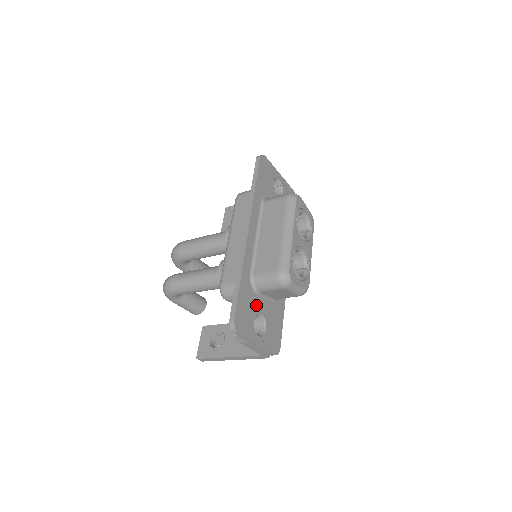
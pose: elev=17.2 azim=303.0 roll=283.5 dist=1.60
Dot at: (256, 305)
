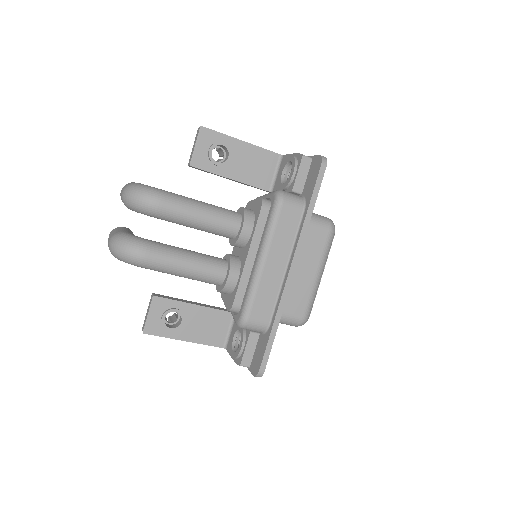
Dot at: occluded
